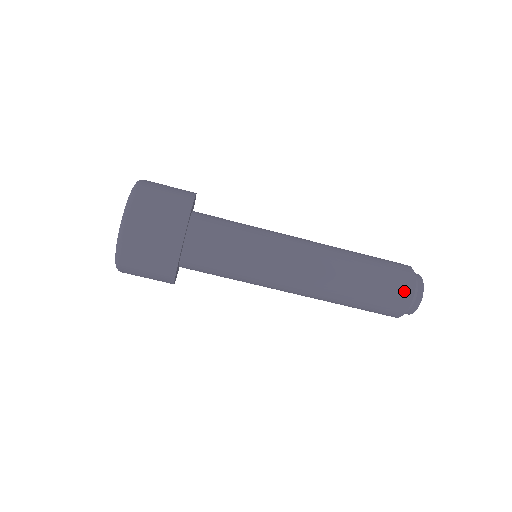
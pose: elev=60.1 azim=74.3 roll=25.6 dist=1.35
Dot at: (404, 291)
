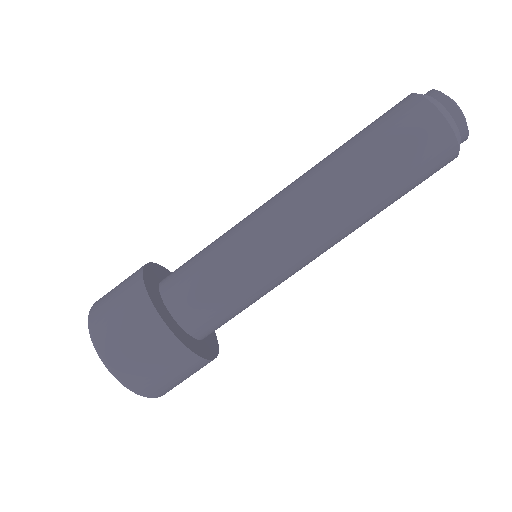
Dot at: (401, 103)
